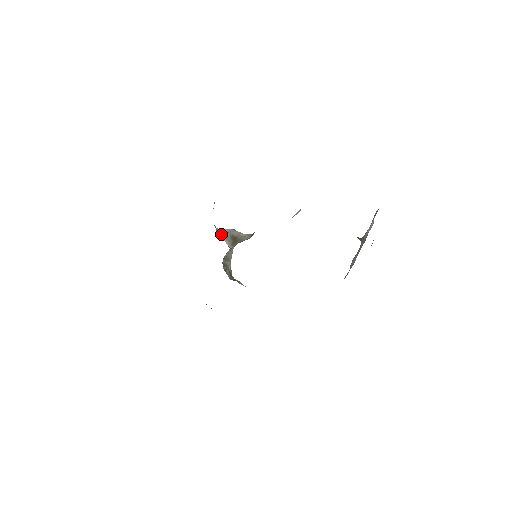
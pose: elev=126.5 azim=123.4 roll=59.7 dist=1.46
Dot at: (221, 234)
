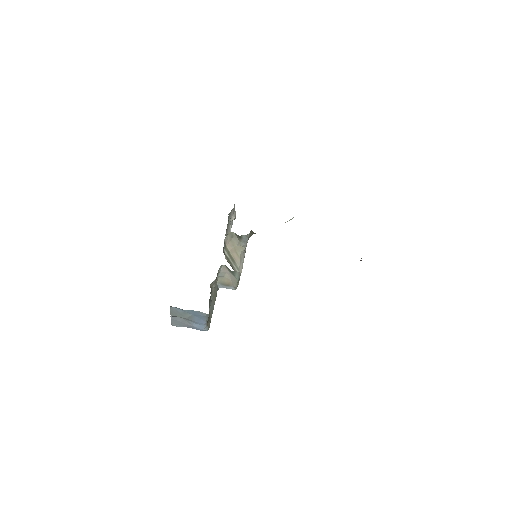
Dot at: occluded
